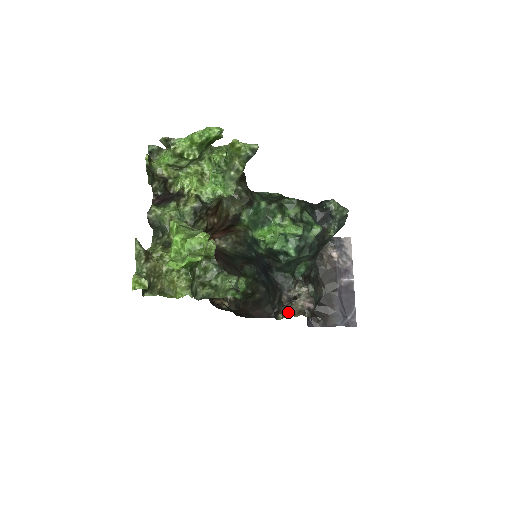
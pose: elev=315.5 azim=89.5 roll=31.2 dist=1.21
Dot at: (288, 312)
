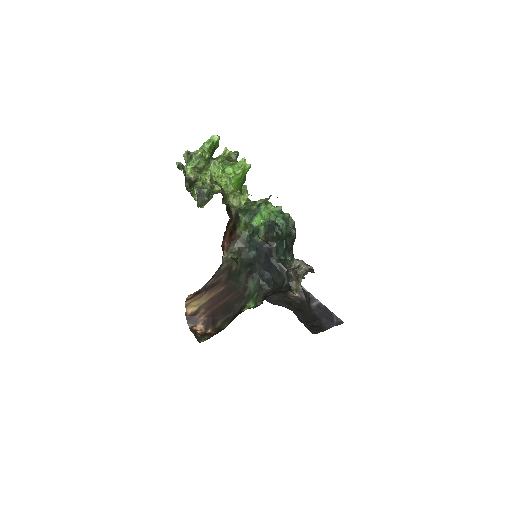
Dot at: (299, 279)
